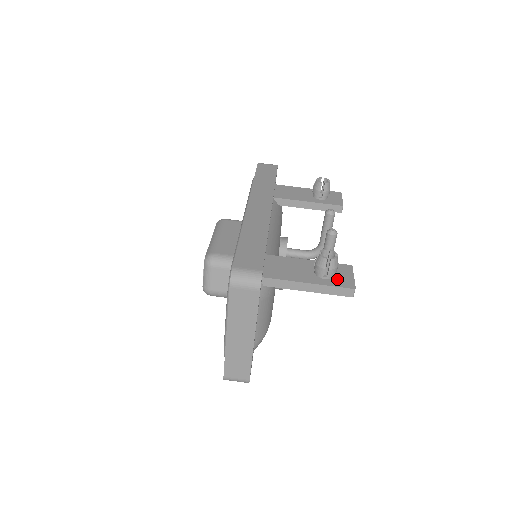
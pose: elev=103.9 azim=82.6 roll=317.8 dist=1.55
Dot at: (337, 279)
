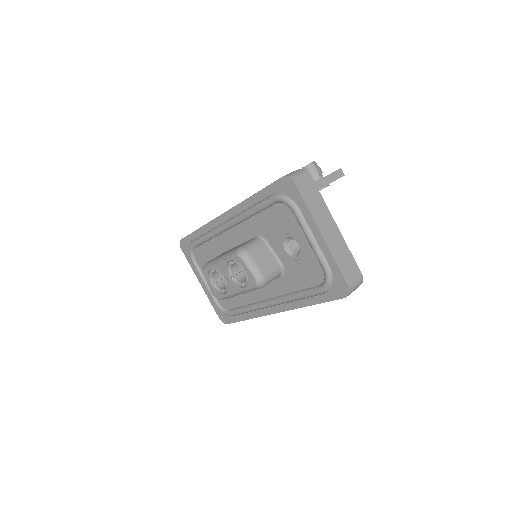
Dot at: occluded
